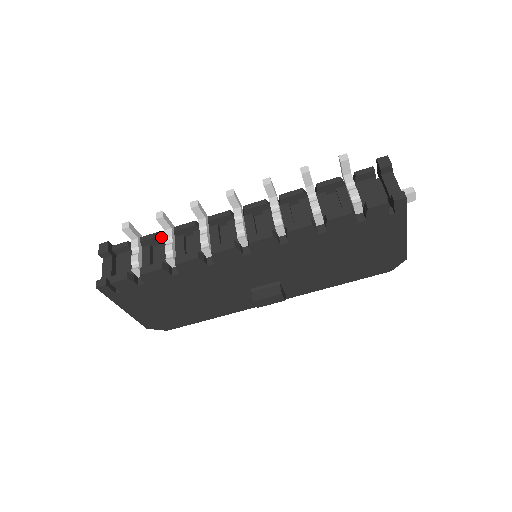
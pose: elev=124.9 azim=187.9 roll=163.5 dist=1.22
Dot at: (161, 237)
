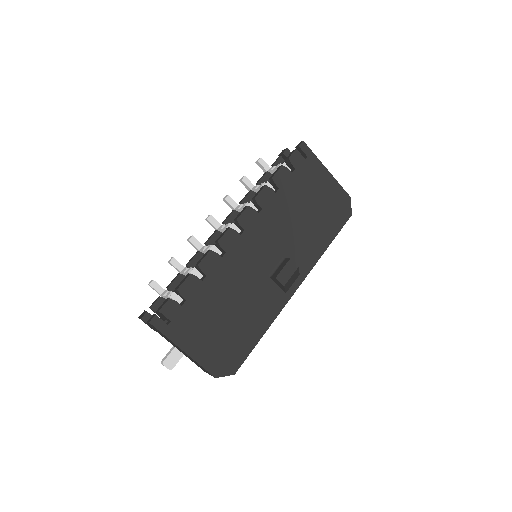
Dot at: (181, 276)
